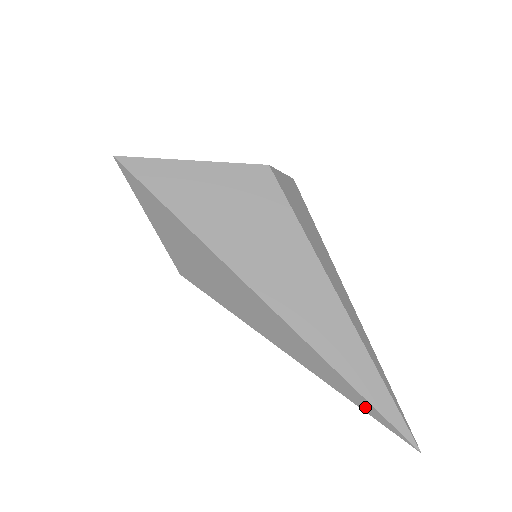
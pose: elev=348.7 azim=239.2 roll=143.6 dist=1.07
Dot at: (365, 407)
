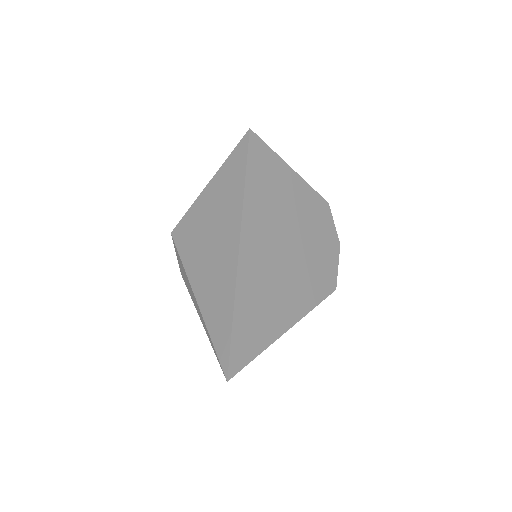
Dot at: occluded
